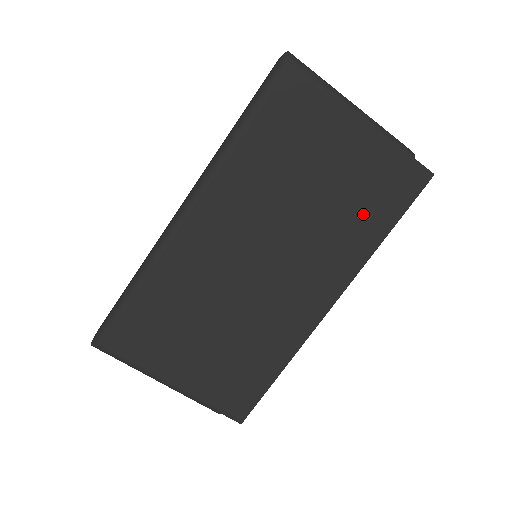
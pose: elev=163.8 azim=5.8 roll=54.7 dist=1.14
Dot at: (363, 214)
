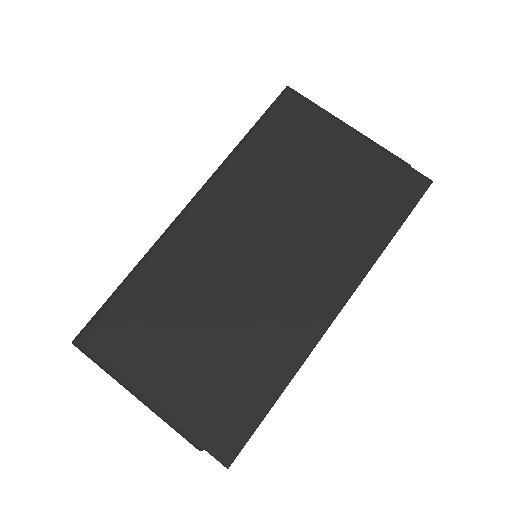
Dot at: (365, 215)
